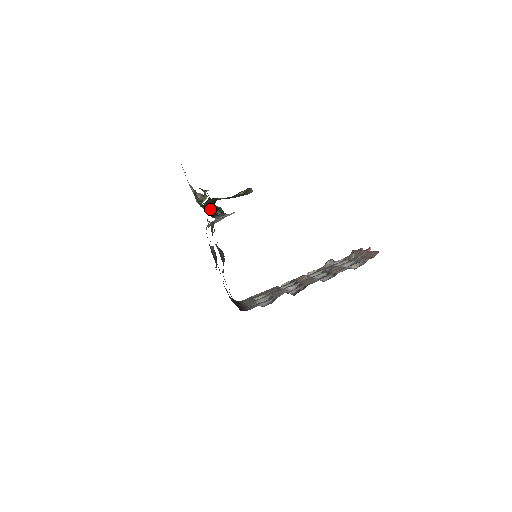
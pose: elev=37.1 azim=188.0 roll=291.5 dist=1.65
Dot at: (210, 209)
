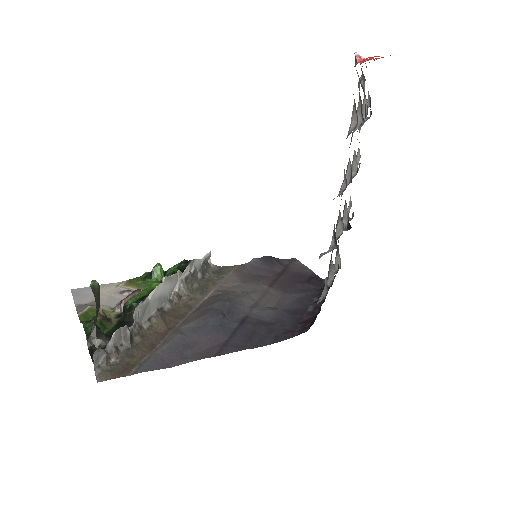
Dot at: (104, 340)
